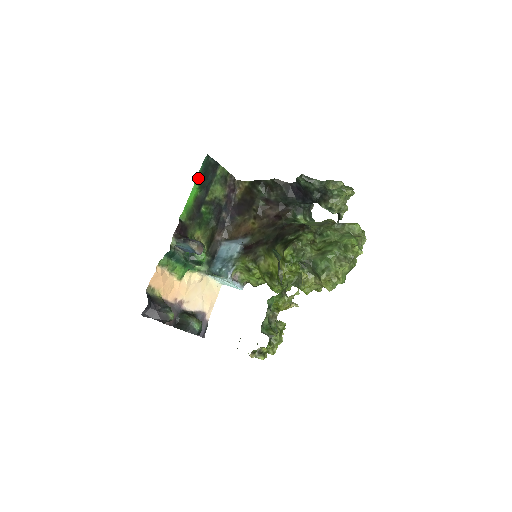
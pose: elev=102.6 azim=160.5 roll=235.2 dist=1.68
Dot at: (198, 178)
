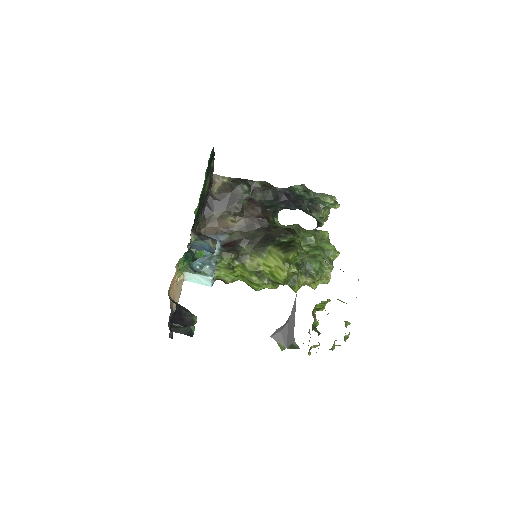
Dot at: (206, 170)
